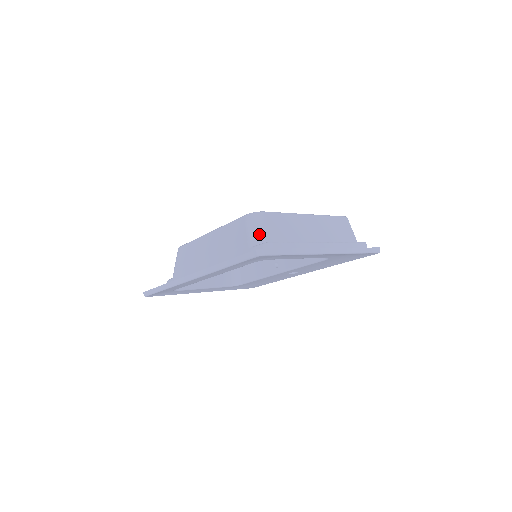
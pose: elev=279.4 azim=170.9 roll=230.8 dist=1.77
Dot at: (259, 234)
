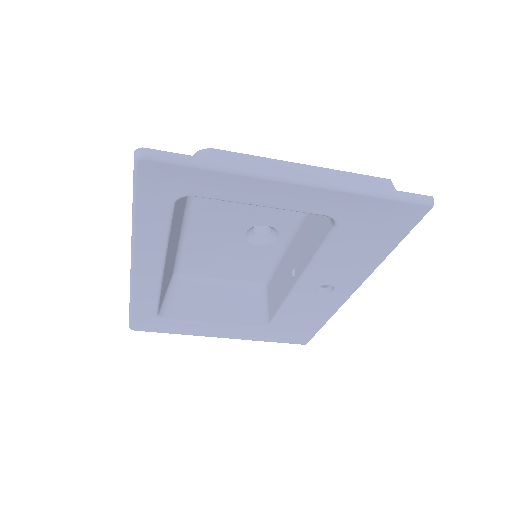
Dot at: occluded
